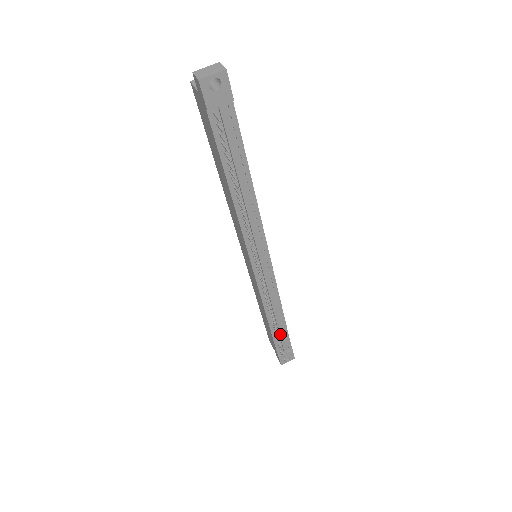
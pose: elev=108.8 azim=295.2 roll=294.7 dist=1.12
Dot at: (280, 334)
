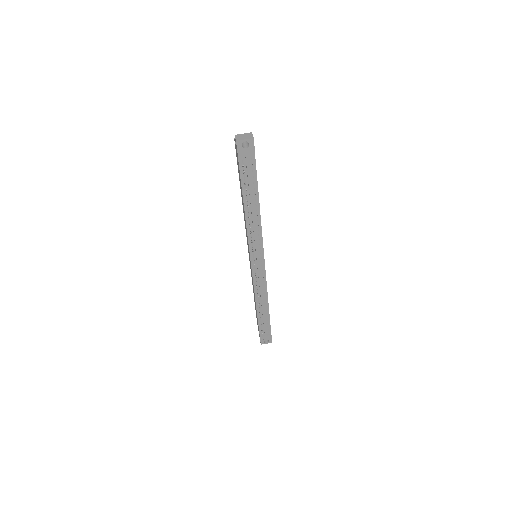
Dot at: (263, 319)
